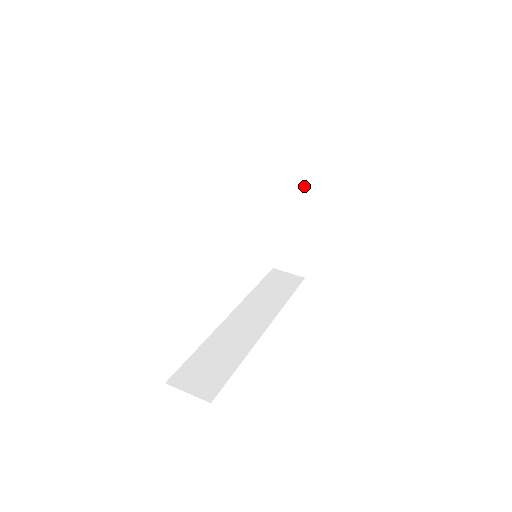
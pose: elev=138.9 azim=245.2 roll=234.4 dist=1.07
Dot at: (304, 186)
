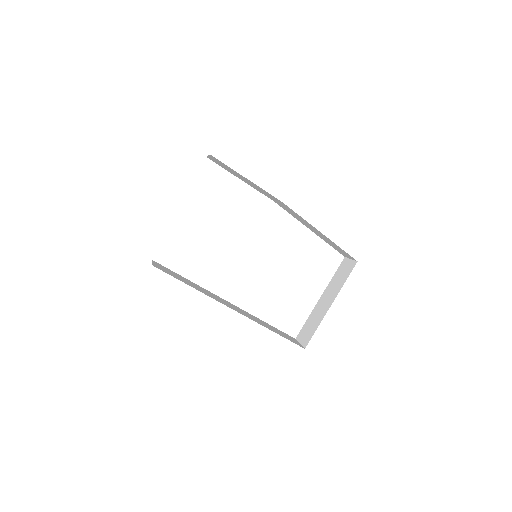
Dot at: (341, 276)
